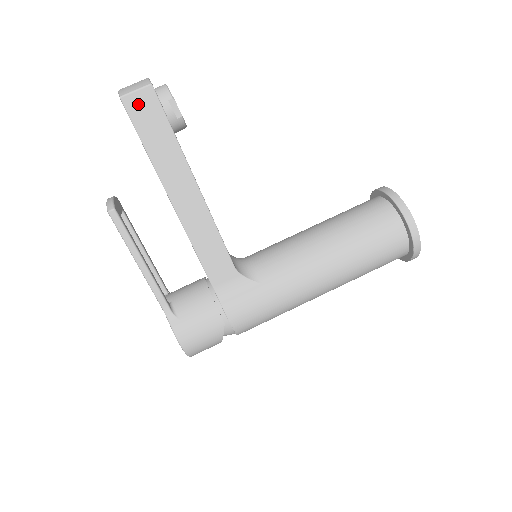
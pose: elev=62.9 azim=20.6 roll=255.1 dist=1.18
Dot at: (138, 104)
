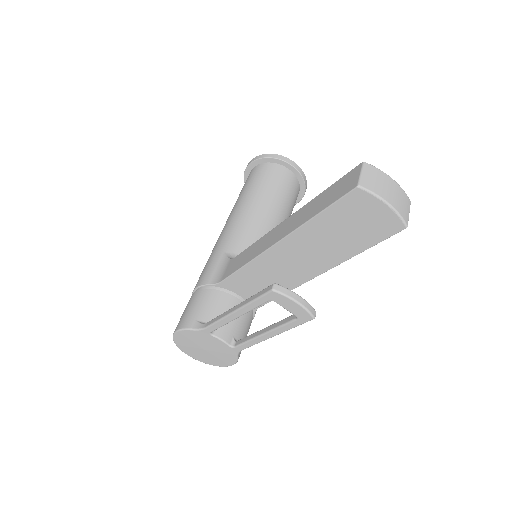
Dot at: occluded
